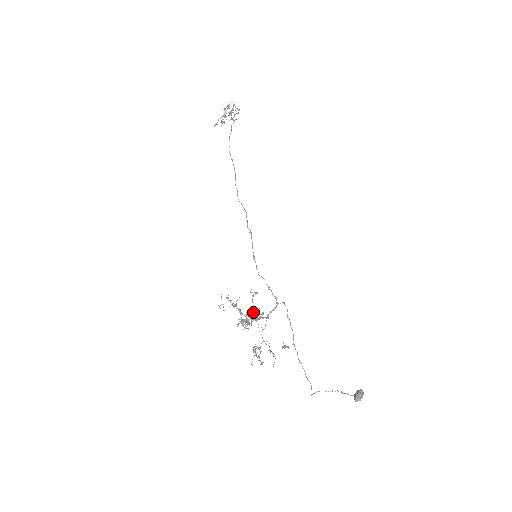
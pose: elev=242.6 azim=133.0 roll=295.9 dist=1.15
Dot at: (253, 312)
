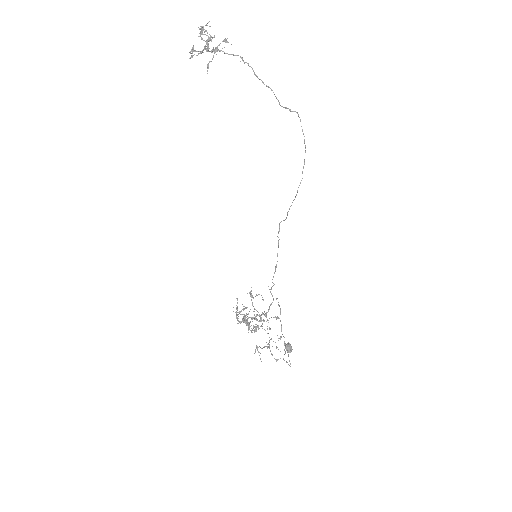
Dot at: occluded
